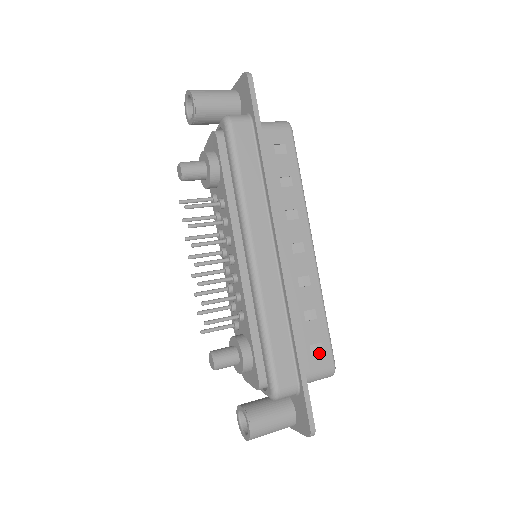
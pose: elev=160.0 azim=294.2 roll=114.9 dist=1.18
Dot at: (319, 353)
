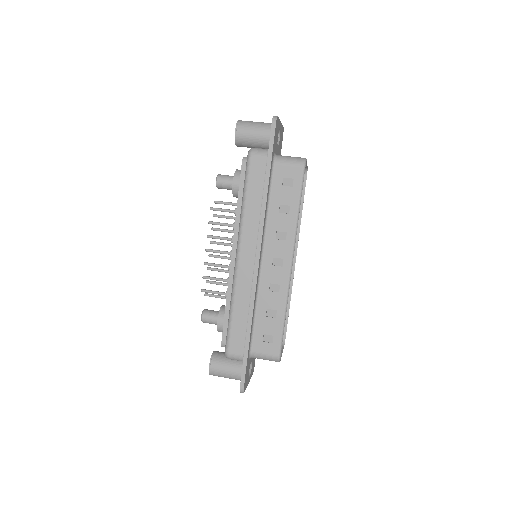
Dot at: (270, 342)
